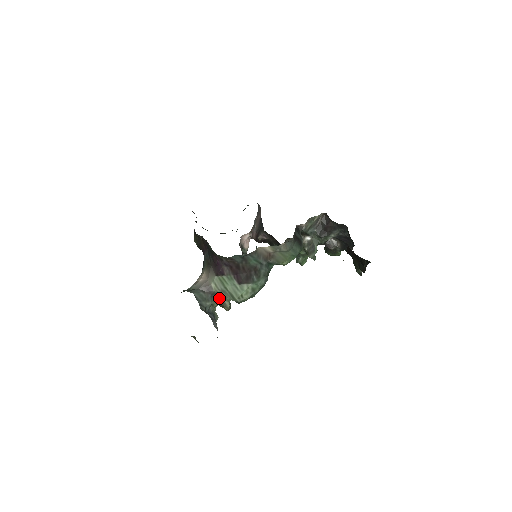
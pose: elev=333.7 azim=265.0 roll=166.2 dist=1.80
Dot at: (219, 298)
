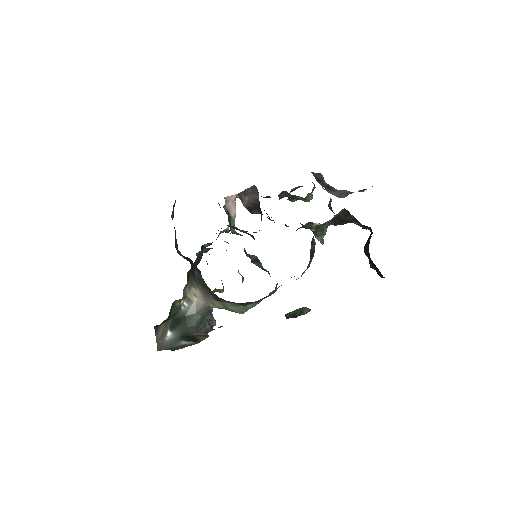
Dot at: occluded
